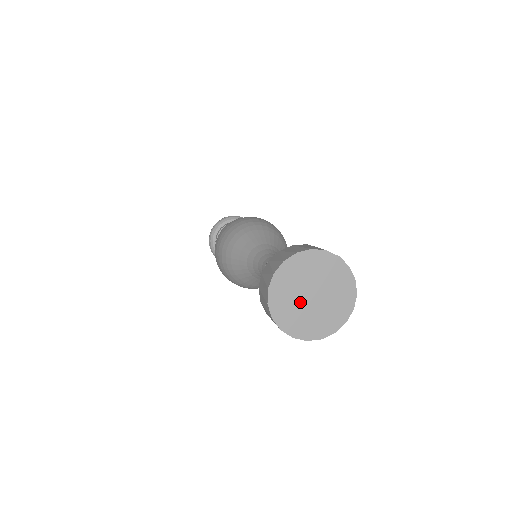
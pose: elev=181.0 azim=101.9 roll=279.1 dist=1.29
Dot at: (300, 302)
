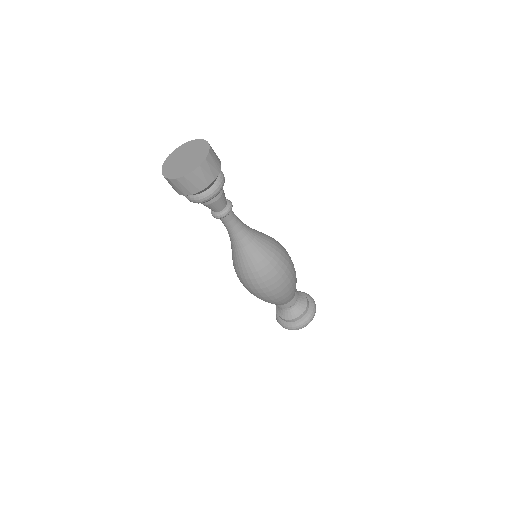
Dot at: (178, 163)
